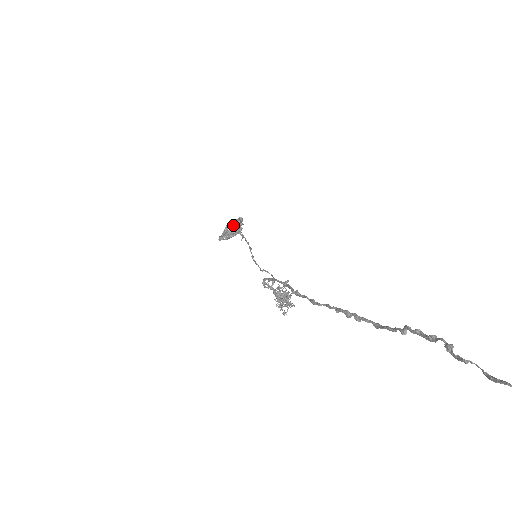
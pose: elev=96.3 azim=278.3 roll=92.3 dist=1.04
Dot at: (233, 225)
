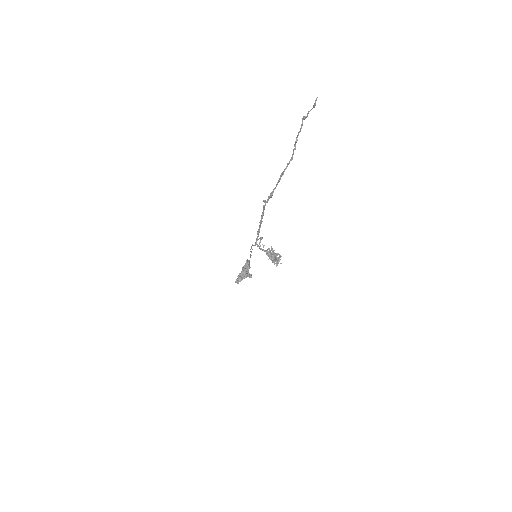
Dot at: (243, 266)
